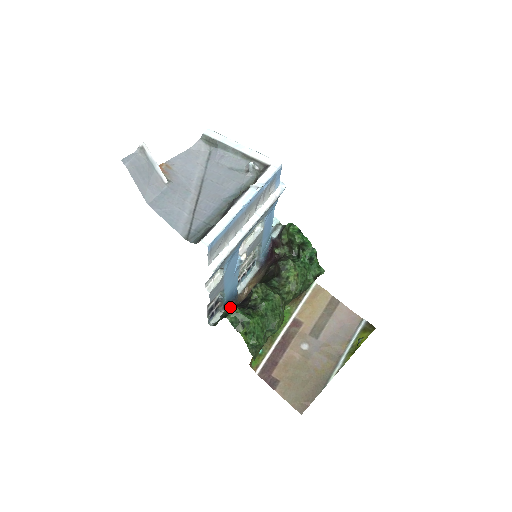
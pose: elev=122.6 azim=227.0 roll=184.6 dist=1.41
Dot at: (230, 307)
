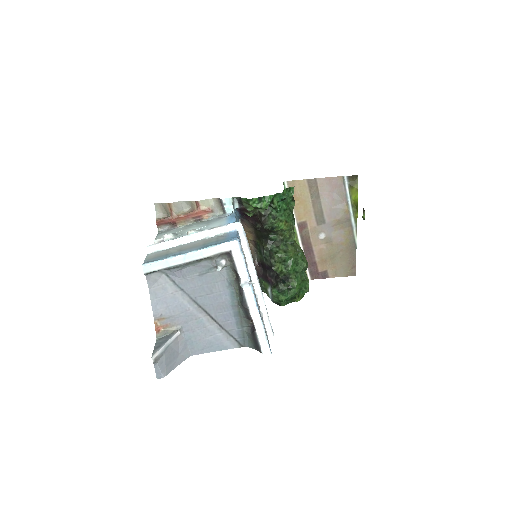
Dot at: (275, 297)
